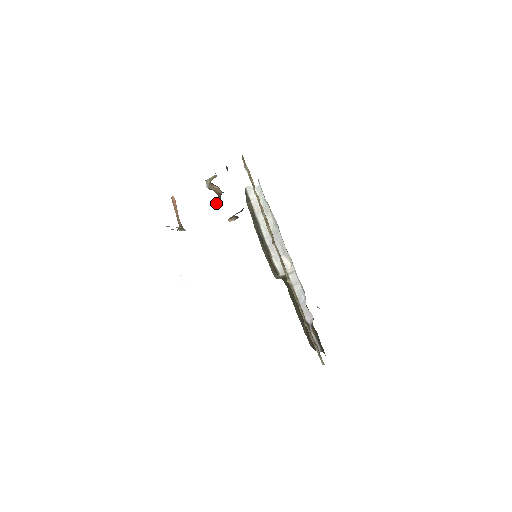
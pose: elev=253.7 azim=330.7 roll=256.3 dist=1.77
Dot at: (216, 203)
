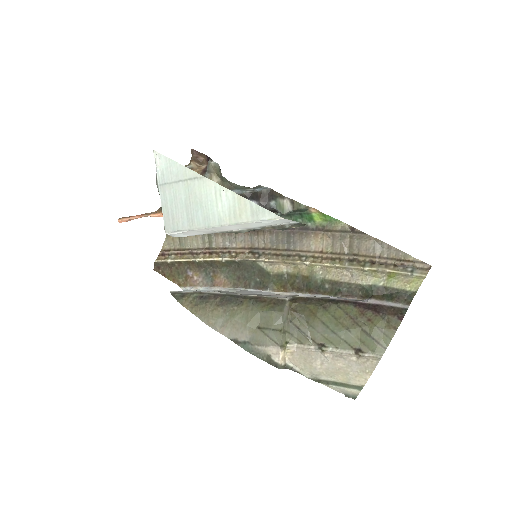
Dot at: (210, 160)
